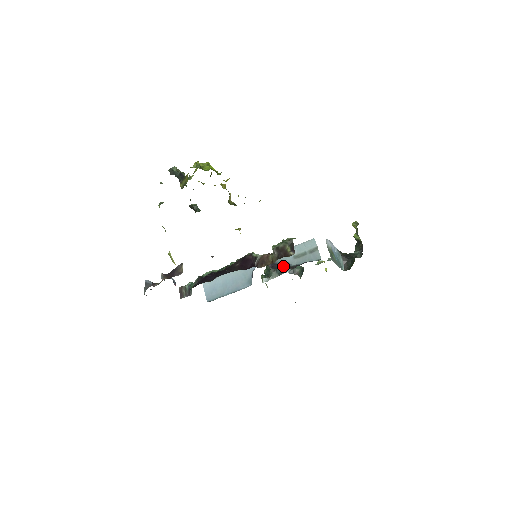
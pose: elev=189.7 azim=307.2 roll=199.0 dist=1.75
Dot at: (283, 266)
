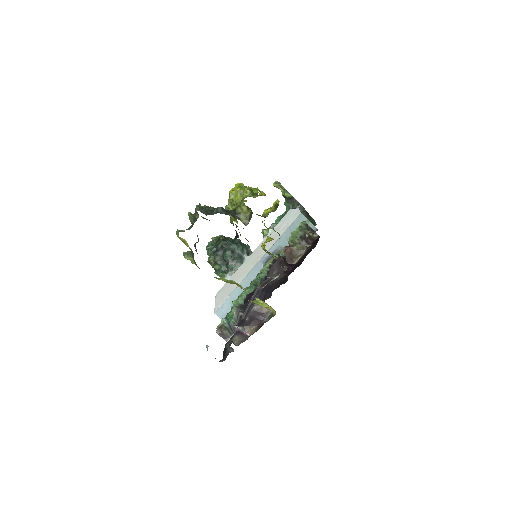
Dot at: occluded
